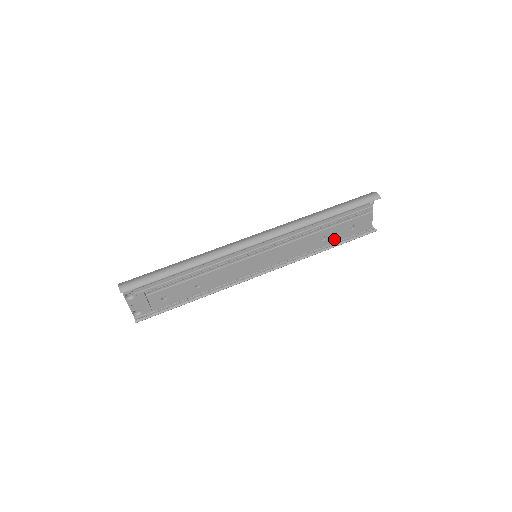
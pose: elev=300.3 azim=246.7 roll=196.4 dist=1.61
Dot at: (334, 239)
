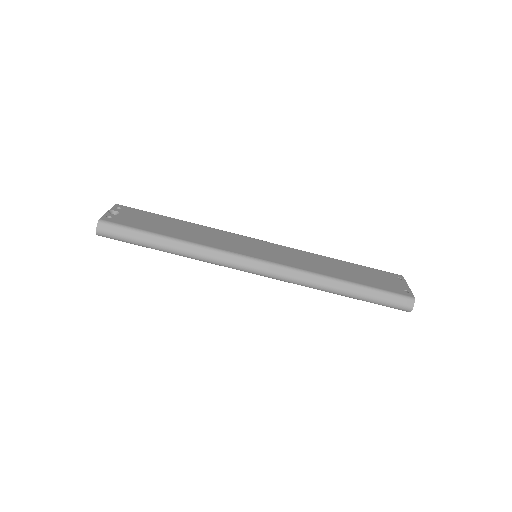
Dot at: occluded
